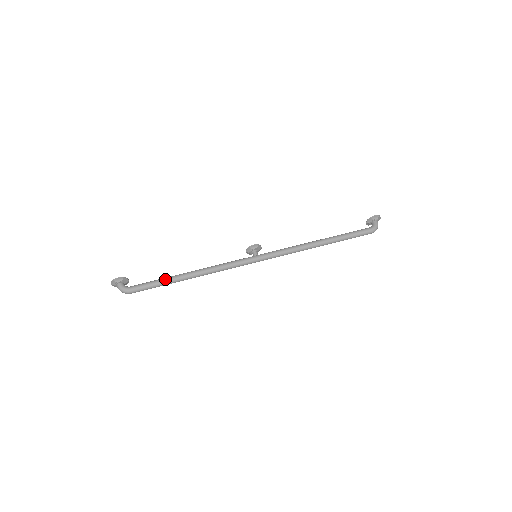
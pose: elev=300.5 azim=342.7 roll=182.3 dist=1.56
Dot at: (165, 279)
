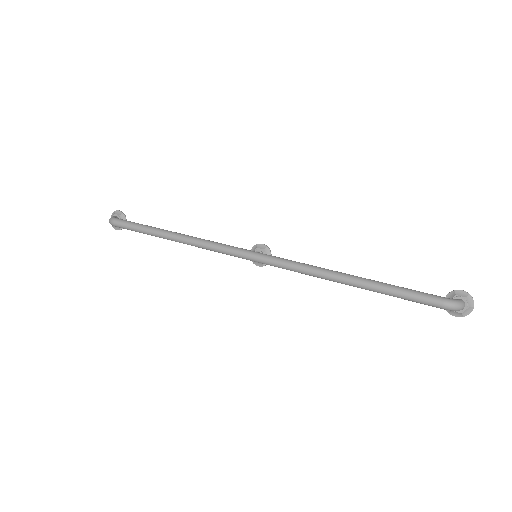
Dot at: (150, 226)
